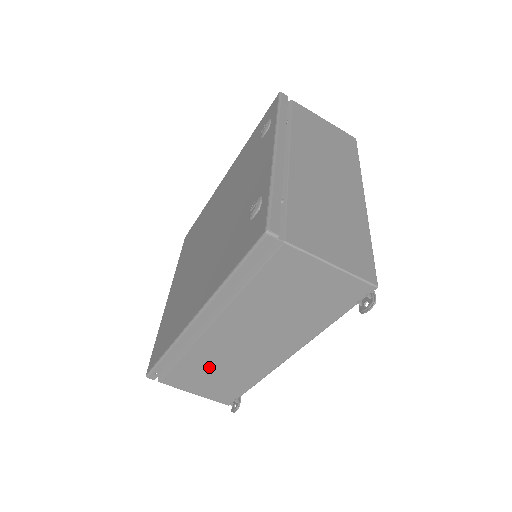
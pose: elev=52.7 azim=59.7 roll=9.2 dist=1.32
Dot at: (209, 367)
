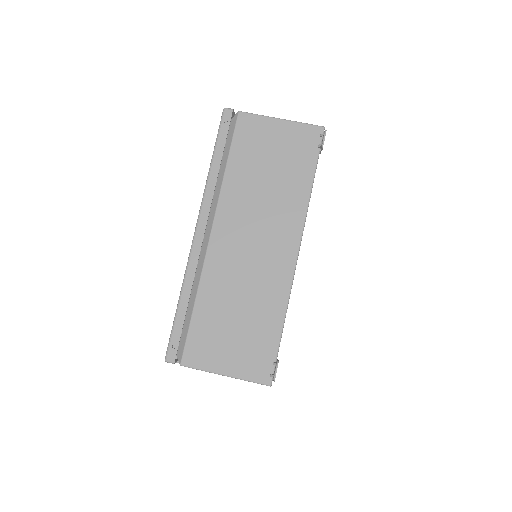
Dot at: (227, 306)
